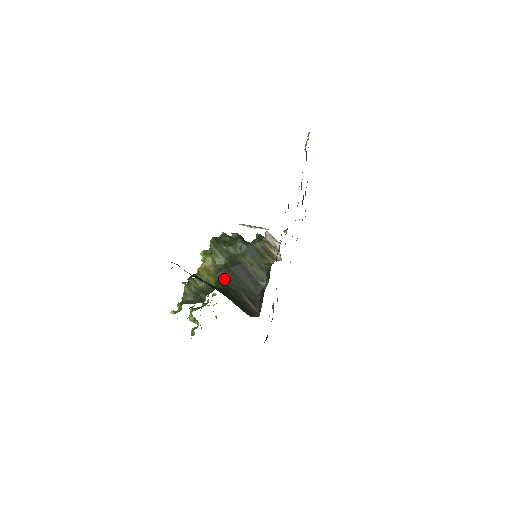
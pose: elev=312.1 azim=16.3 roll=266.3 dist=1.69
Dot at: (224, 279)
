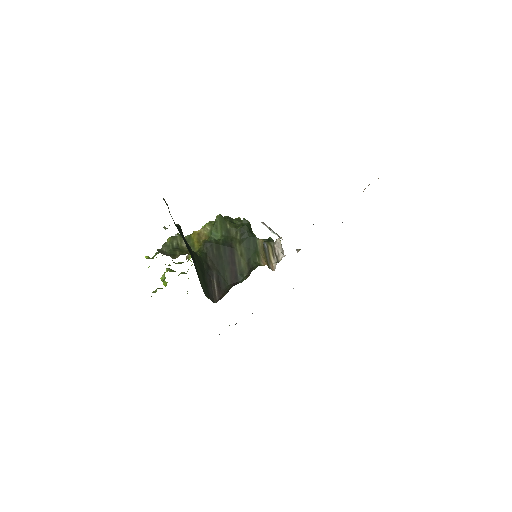
Dot at: (207, 251)
